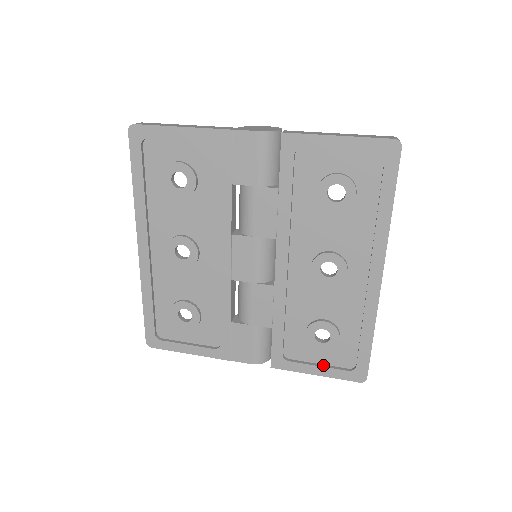
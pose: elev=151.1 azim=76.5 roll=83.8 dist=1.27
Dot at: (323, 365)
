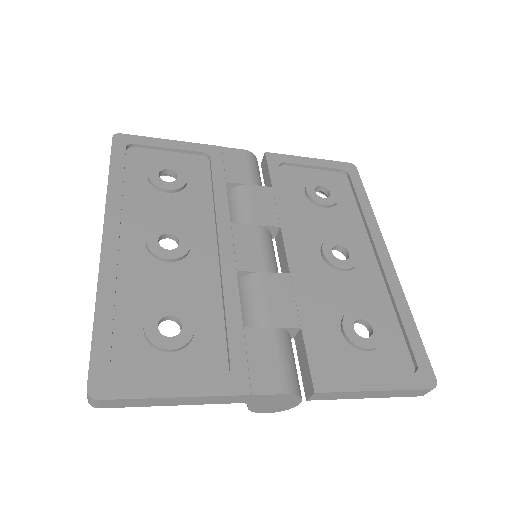
Dot at: (379, 375)
